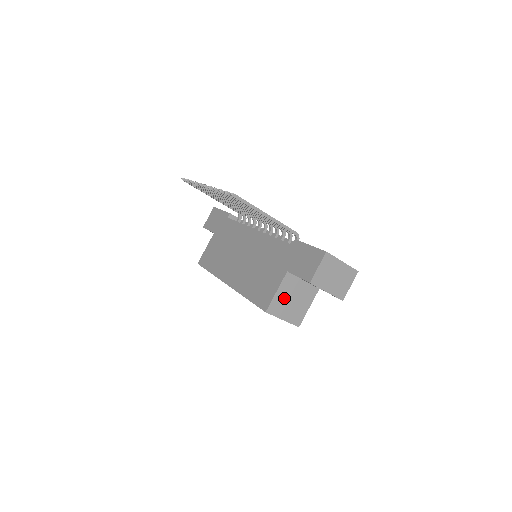
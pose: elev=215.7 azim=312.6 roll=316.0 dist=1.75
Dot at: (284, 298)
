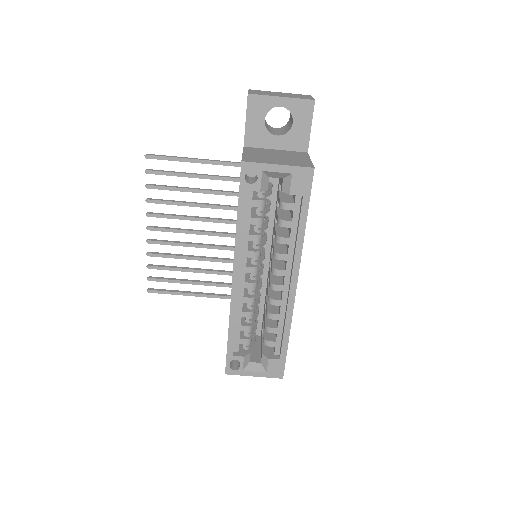
Dot at: (260, 156)
